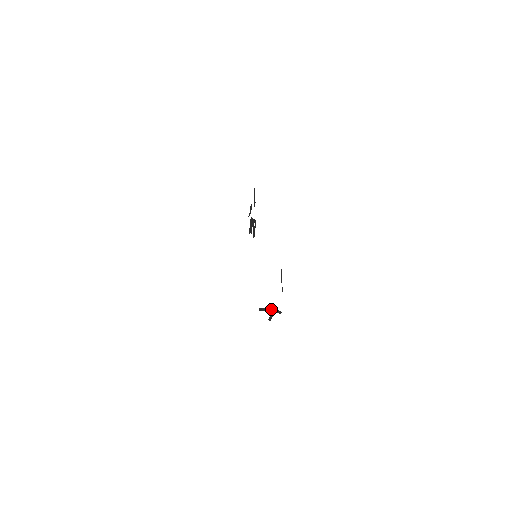
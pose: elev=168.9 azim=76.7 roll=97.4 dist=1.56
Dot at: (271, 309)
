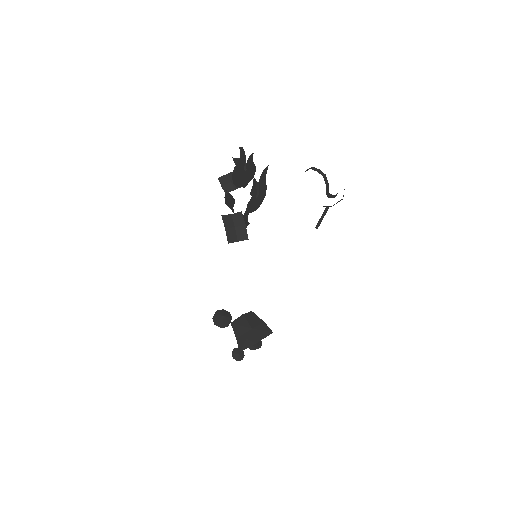
Dot at: (324, 206)
